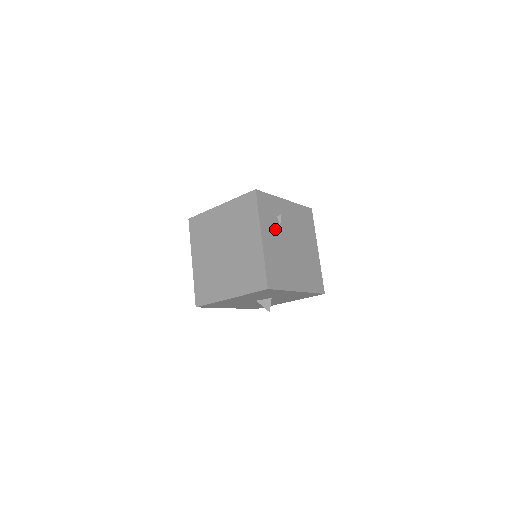
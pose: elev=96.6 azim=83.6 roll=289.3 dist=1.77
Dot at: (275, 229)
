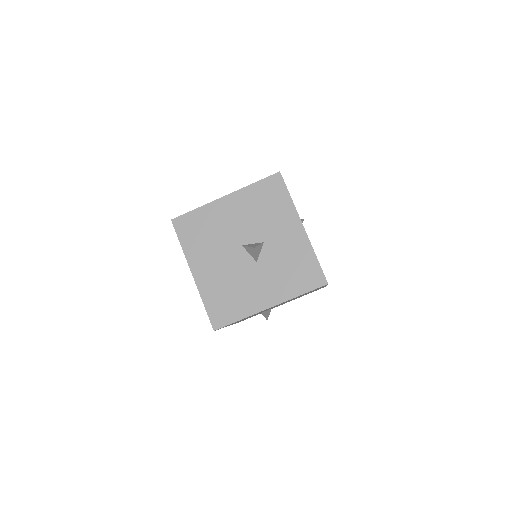
Dot at: occluded
